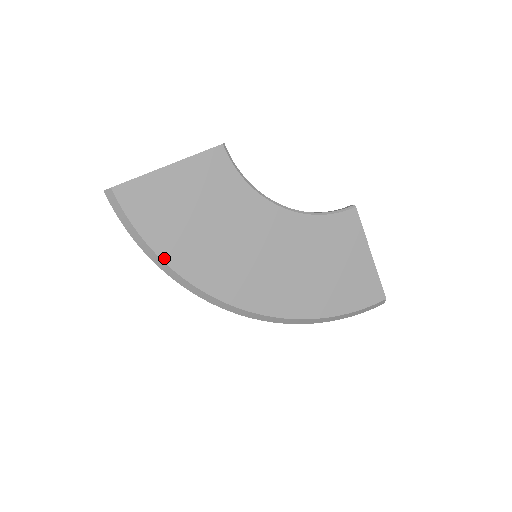
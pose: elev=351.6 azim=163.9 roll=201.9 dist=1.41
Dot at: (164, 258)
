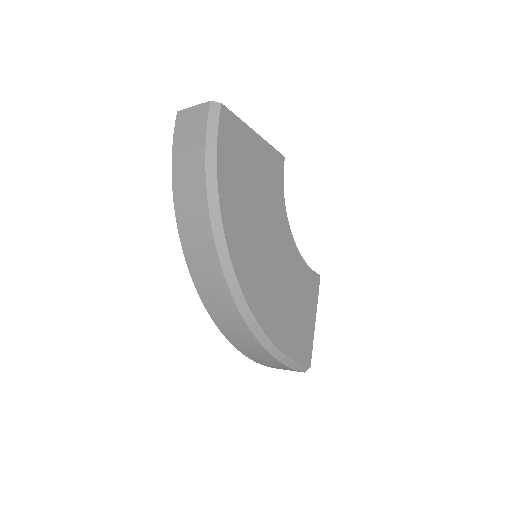
Dot at: (220, 188)
